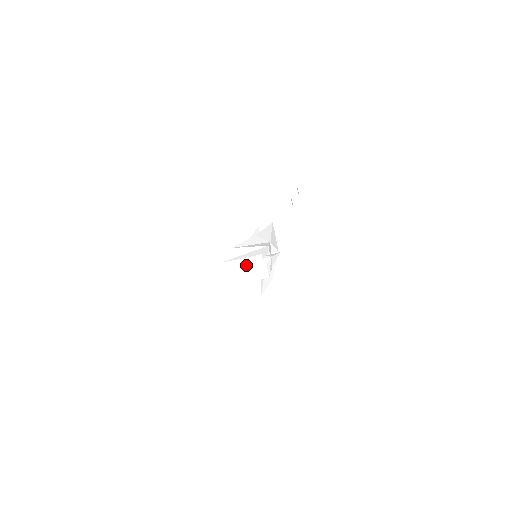
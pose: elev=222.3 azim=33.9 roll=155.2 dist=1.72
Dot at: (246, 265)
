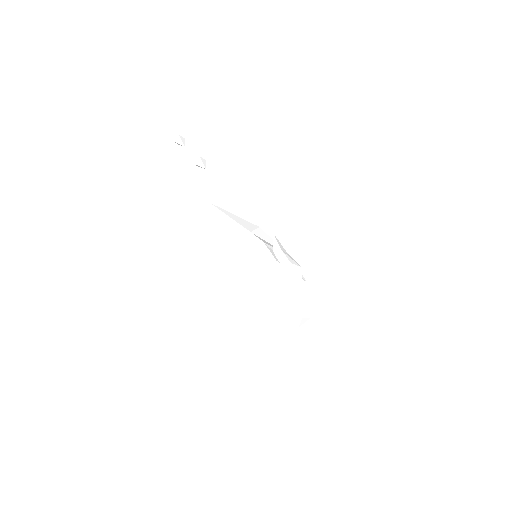
Dot at: (278, 283)
